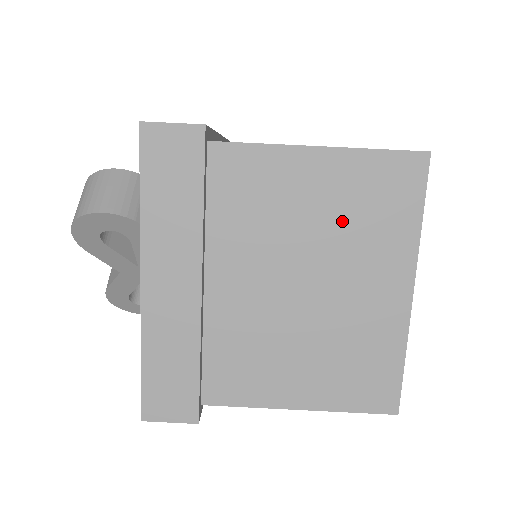
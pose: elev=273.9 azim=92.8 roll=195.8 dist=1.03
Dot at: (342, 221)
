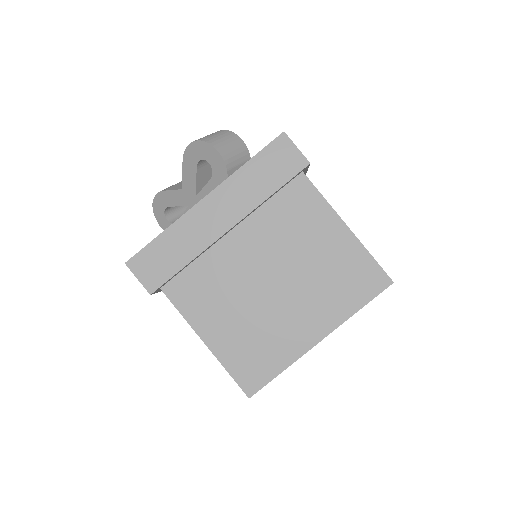
Dot at: (323, 271)
